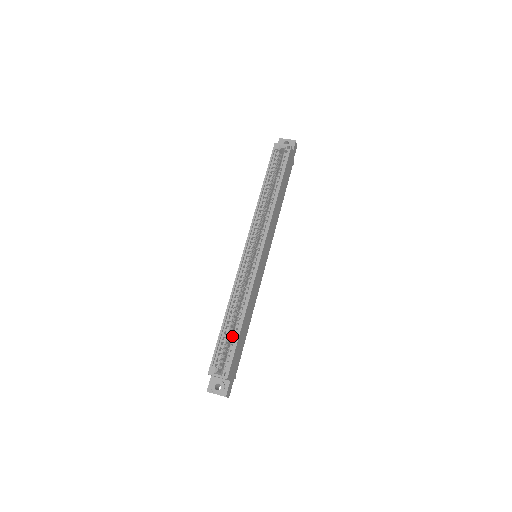
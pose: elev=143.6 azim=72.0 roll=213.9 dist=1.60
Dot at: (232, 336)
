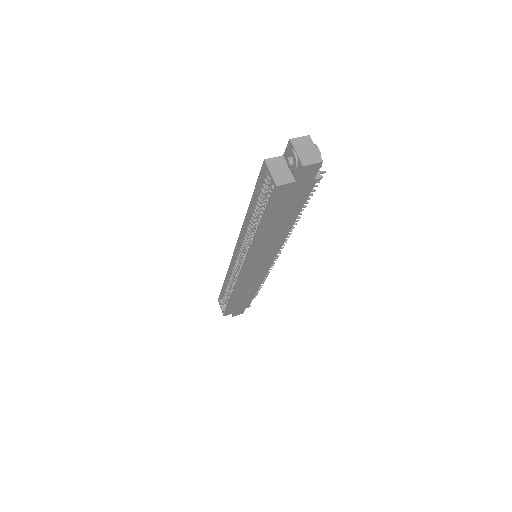
Dot at: (228, 298)
